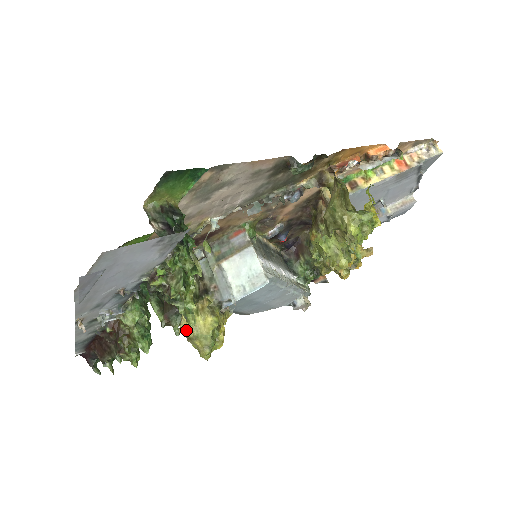
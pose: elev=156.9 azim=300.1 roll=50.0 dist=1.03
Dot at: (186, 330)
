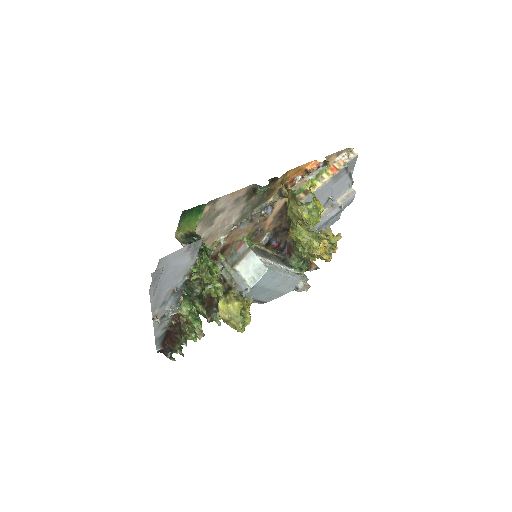
Dot at: (223, 315)
